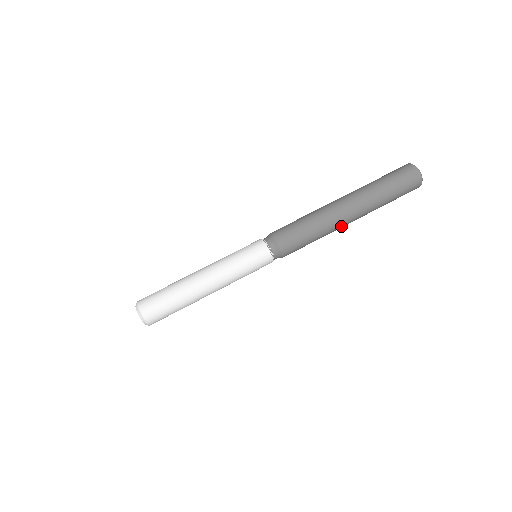
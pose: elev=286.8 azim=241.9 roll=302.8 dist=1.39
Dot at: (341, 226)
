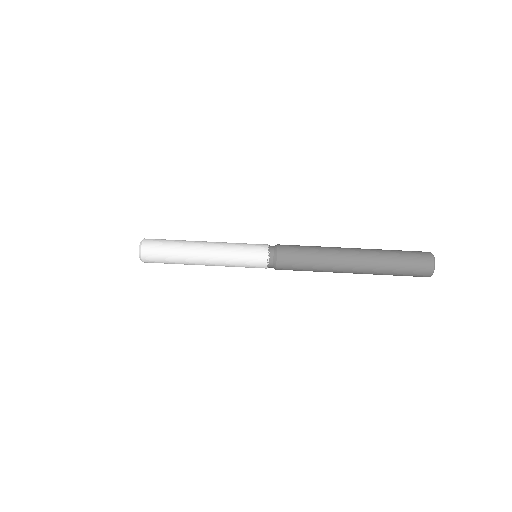
Dot at: occluded
